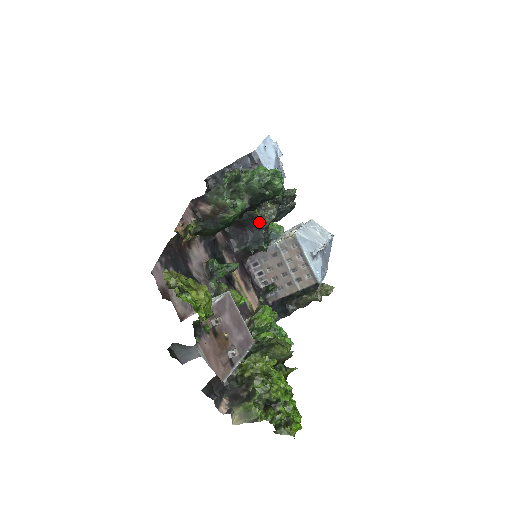
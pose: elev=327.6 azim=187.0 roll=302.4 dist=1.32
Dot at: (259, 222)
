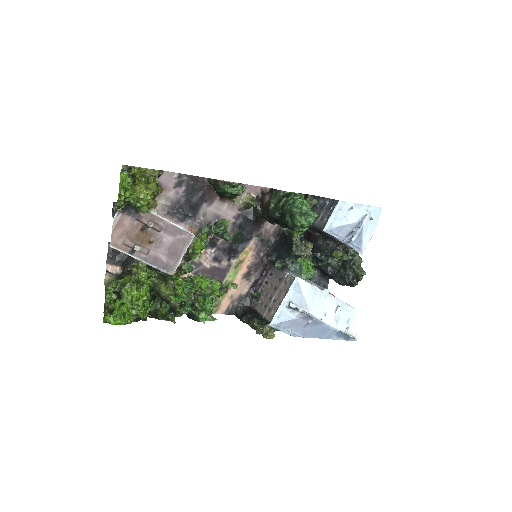
Dot at: (291, 247)
